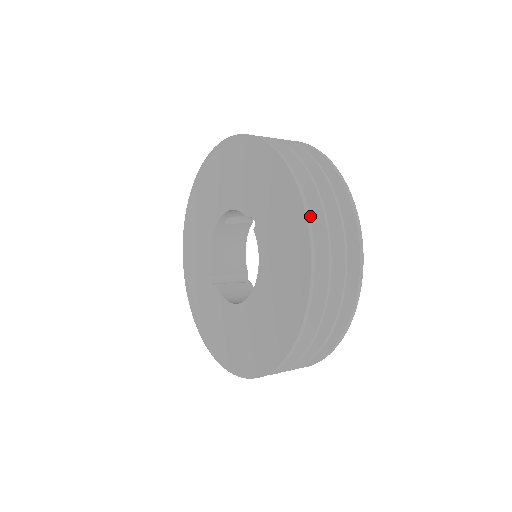
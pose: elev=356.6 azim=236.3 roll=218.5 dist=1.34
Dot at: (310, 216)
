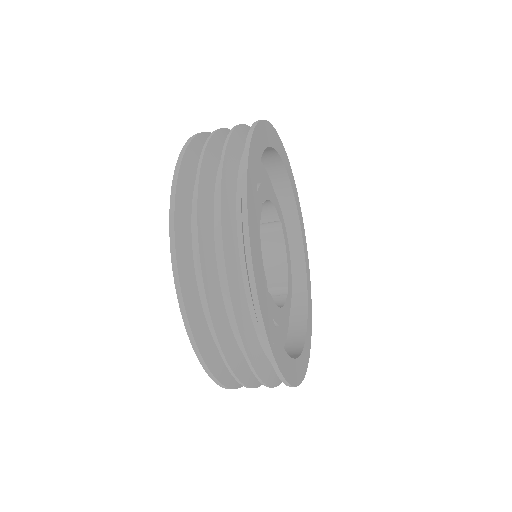
Dot at: occluded
